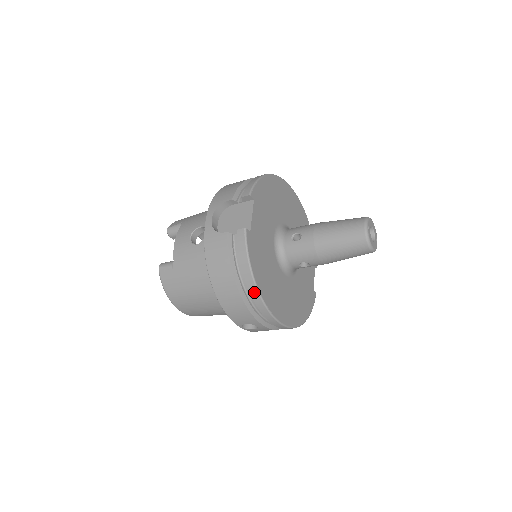
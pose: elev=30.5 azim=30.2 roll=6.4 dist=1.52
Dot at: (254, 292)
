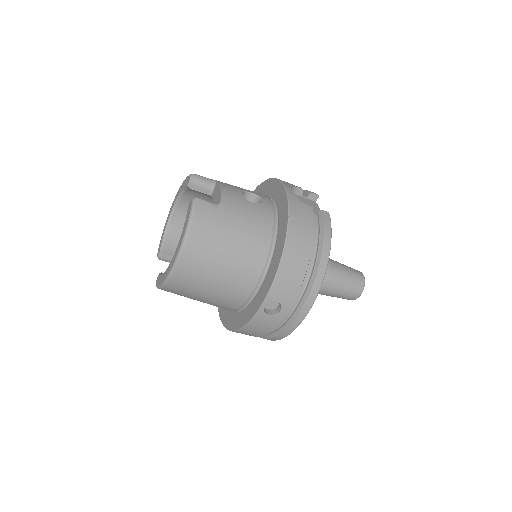
Dot at: (323, 267)
